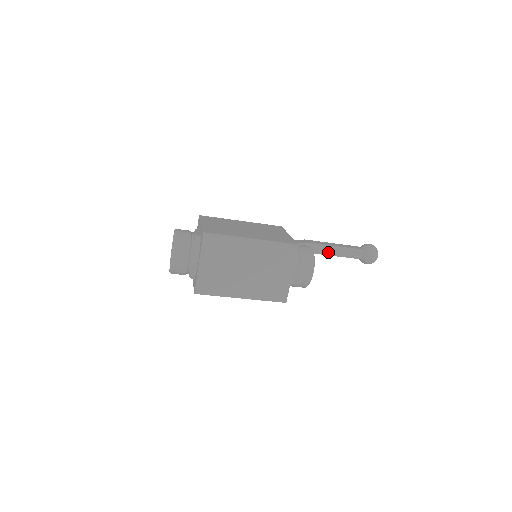
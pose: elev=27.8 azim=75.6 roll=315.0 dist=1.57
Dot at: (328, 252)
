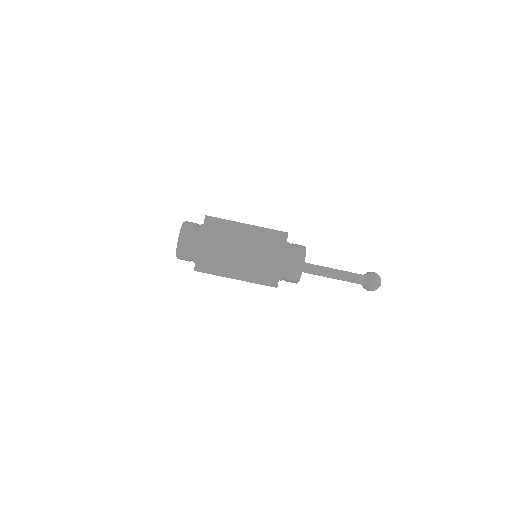
Dot at: (331, 275)
